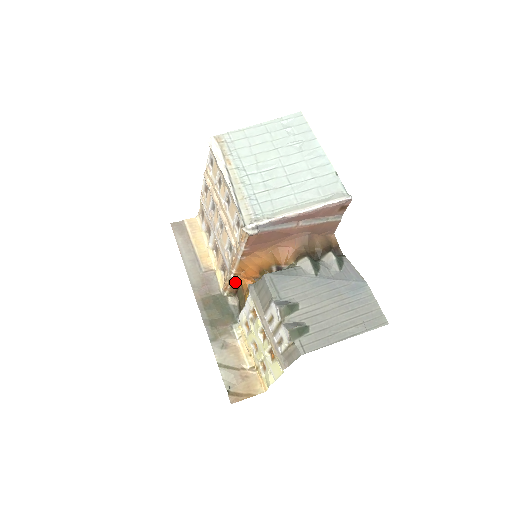
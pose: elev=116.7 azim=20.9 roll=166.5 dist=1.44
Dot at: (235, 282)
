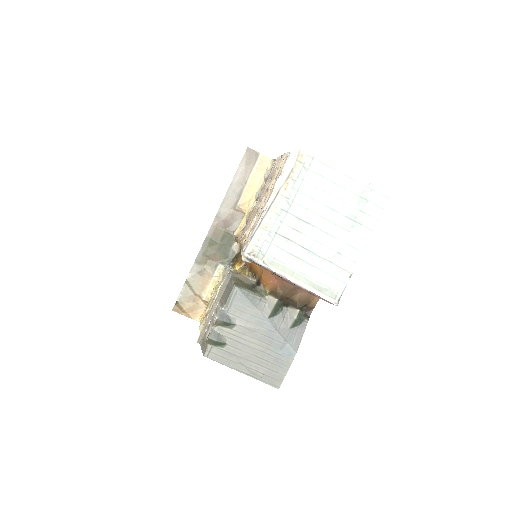
Dot at: occluded
